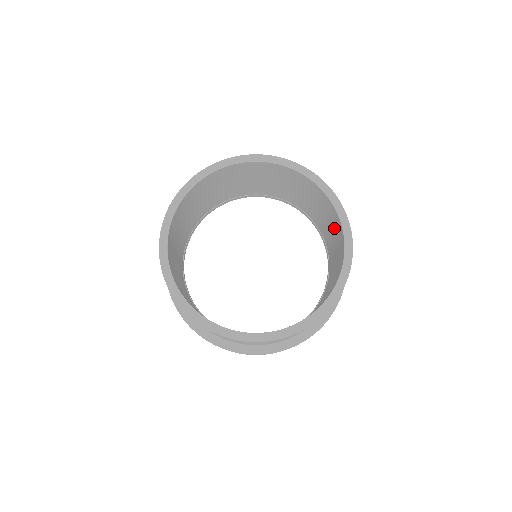
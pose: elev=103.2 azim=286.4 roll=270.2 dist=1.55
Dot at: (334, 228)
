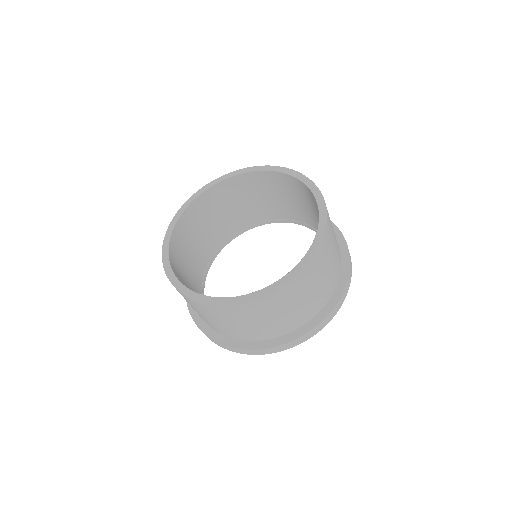
Dot at: (313, 204)
